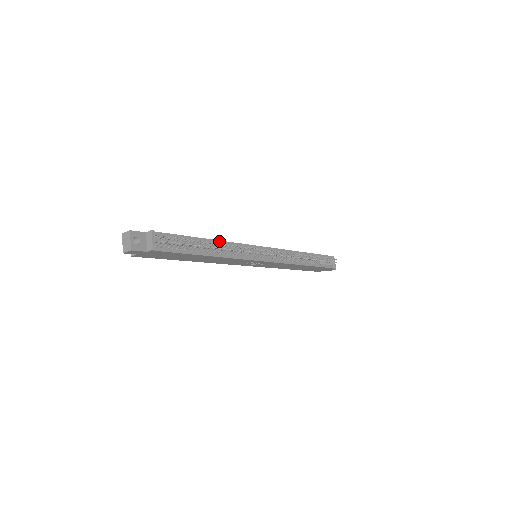
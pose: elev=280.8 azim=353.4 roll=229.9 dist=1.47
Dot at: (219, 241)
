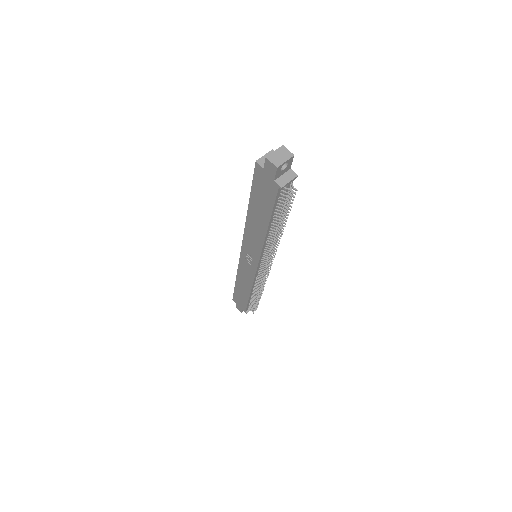
Dot at: occluded
